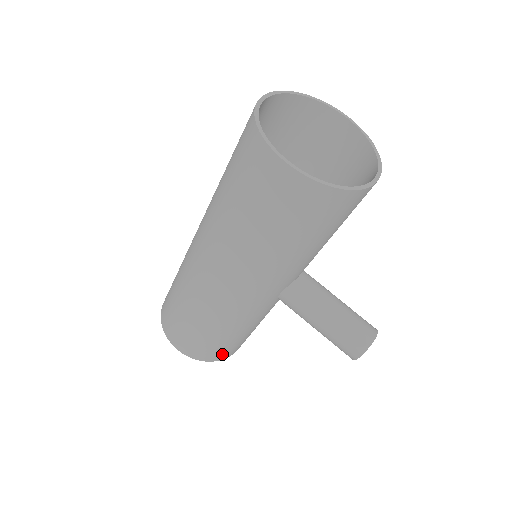
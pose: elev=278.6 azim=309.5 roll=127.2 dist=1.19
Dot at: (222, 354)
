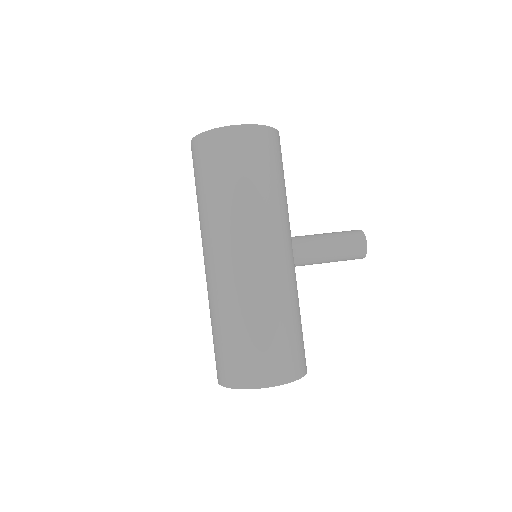
Dot at: (302, 361)
